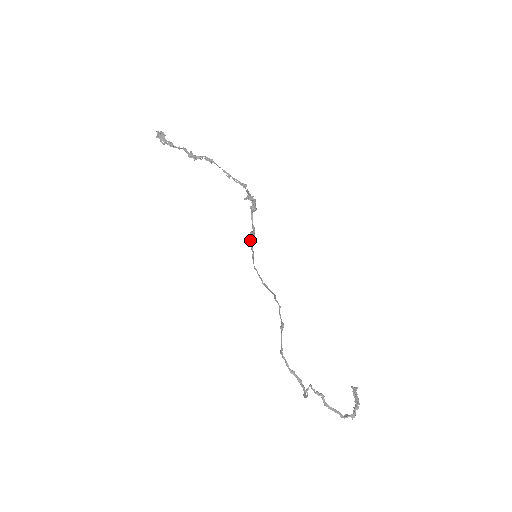
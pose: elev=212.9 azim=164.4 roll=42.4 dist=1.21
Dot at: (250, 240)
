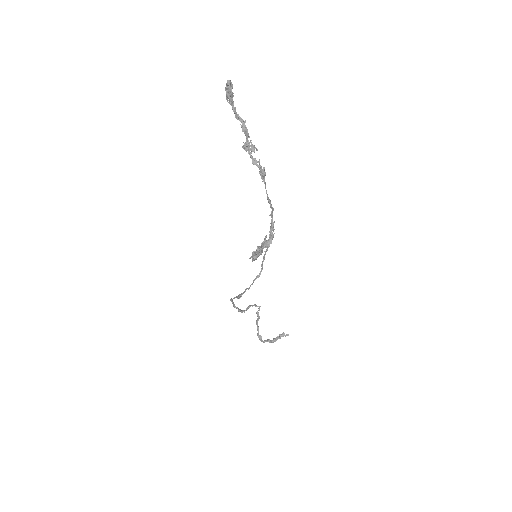
Dot at: occluded
